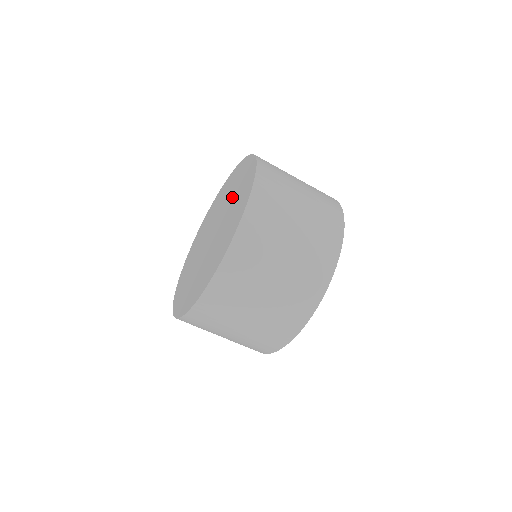
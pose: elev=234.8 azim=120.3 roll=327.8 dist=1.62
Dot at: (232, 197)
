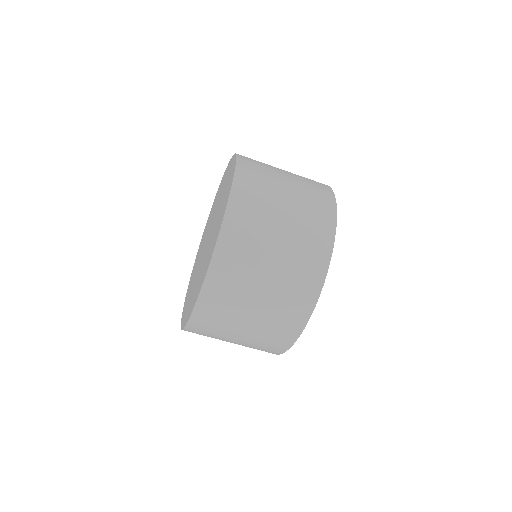
Dot at: (220, 205)
